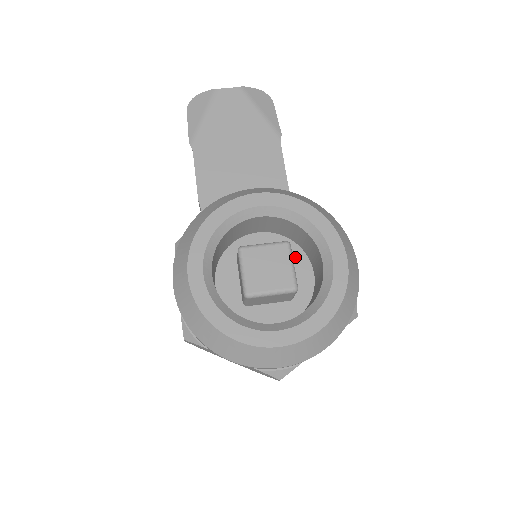
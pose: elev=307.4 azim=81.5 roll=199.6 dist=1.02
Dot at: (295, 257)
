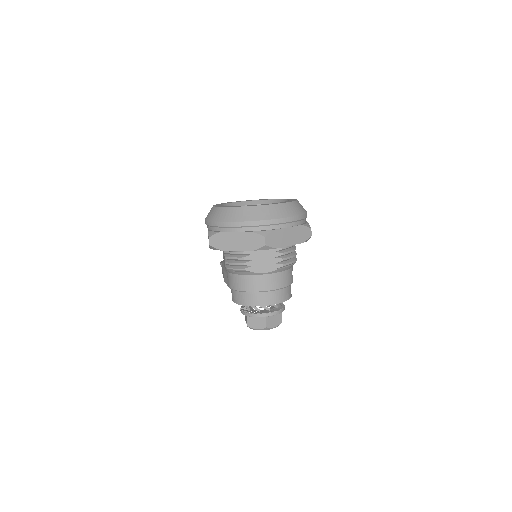
Dot at: occluded
